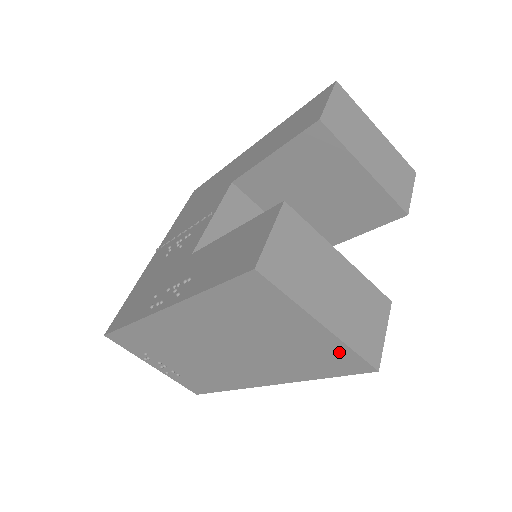
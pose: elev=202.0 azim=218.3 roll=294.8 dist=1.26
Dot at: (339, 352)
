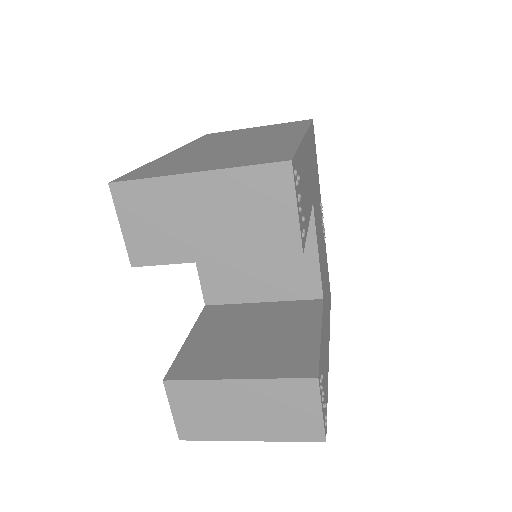
Dot at: occluded
